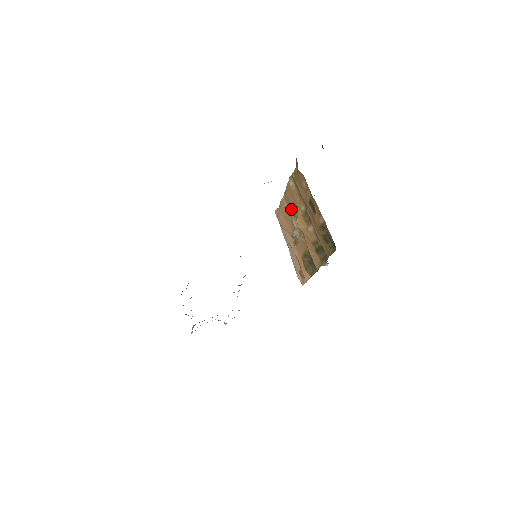
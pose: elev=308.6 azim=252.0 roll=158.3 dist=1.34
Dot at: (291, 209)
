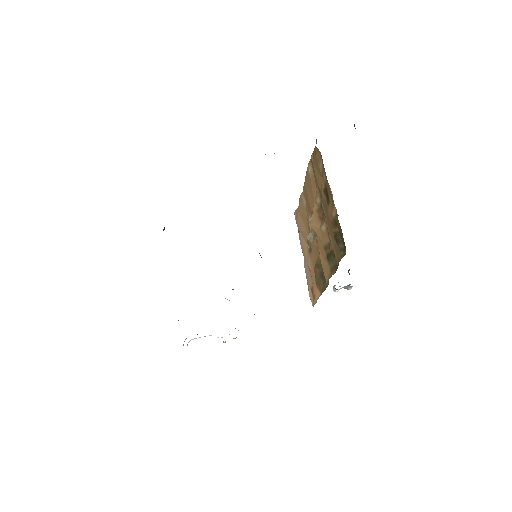
Dot at: (308, 204)
